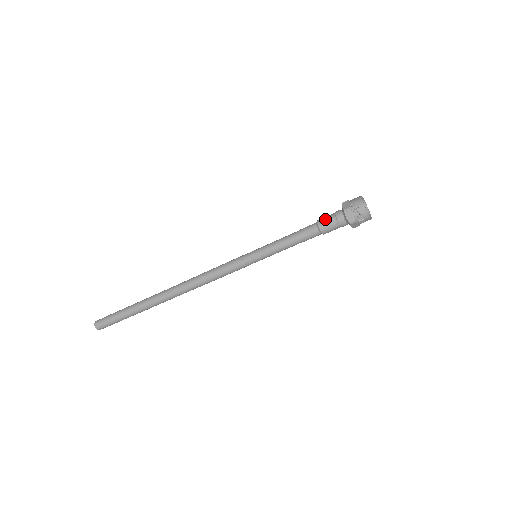
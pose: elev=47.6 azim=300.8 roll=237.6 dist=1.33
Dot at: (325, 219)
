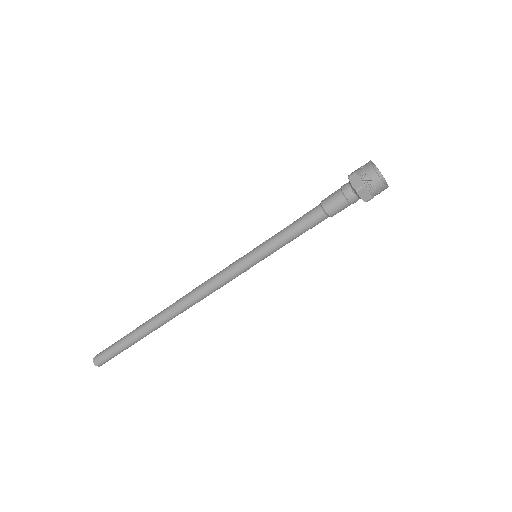
Dot at: (330, 195)
